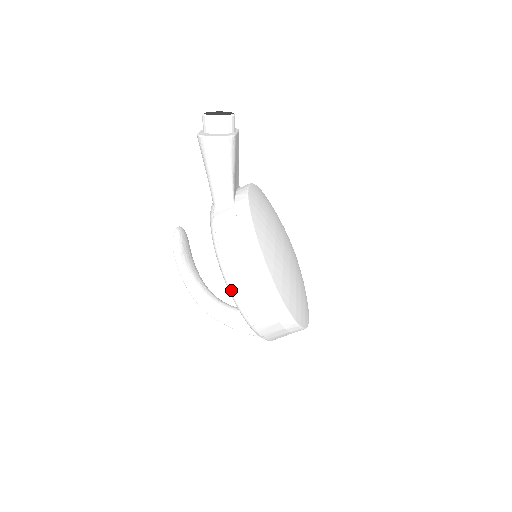
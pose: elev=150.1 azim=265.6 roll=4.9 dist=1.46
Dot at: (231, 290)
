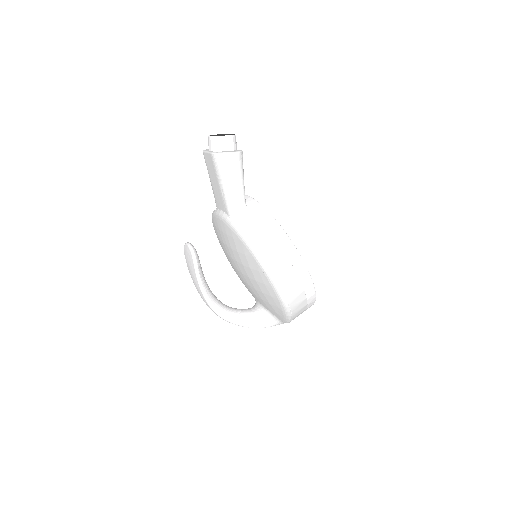
Dot at: (273, 277)
